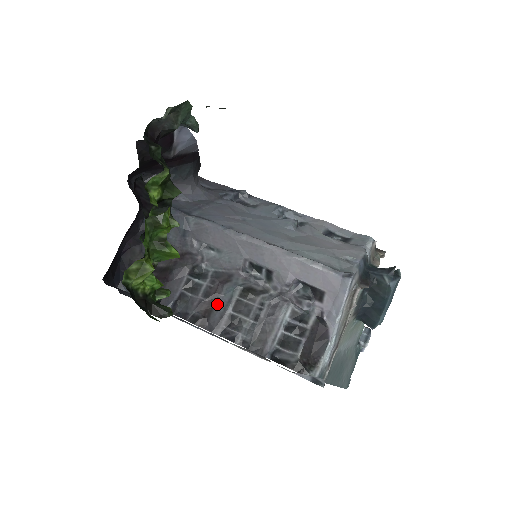
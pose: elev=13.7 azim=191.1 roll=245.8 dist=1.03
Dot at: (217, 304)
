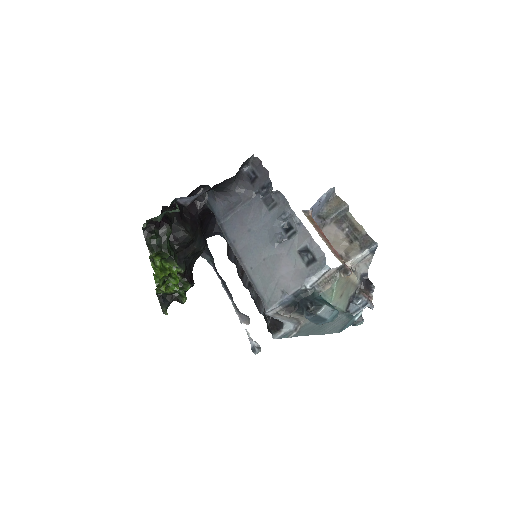
Dot at: (244, 272)
